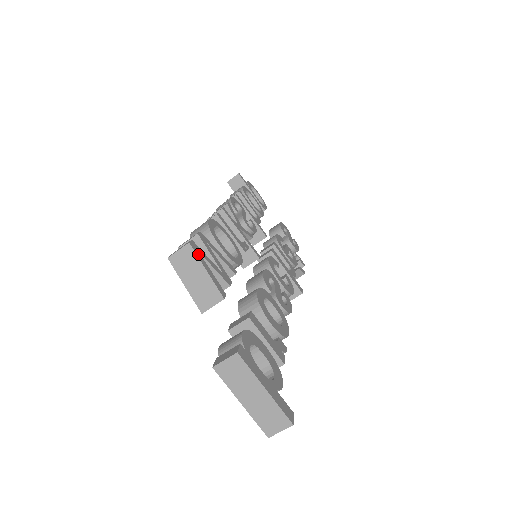
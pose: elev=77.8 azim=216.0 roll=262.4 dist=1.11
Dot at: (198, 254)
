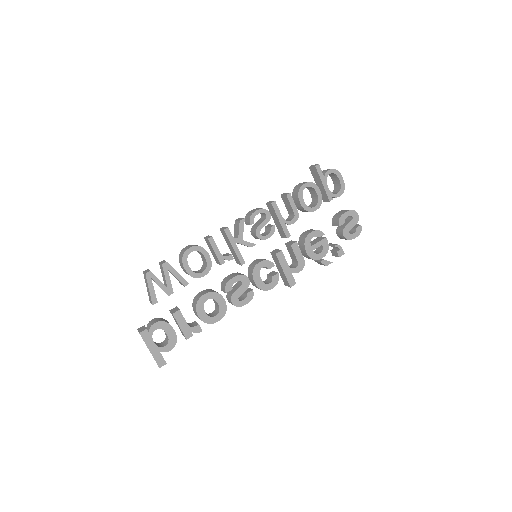
Dot at: (149, 280)
